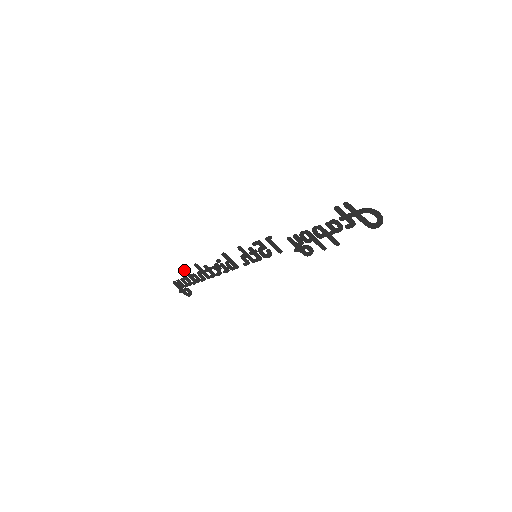
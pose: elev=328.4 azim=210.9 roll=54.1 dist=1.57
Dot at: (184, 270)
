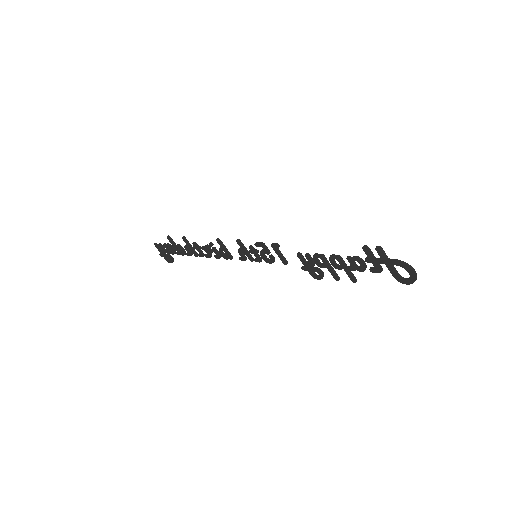
Dot at: (169, 238)
